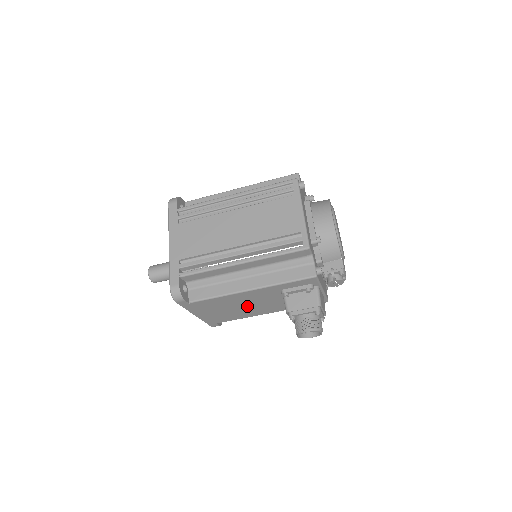
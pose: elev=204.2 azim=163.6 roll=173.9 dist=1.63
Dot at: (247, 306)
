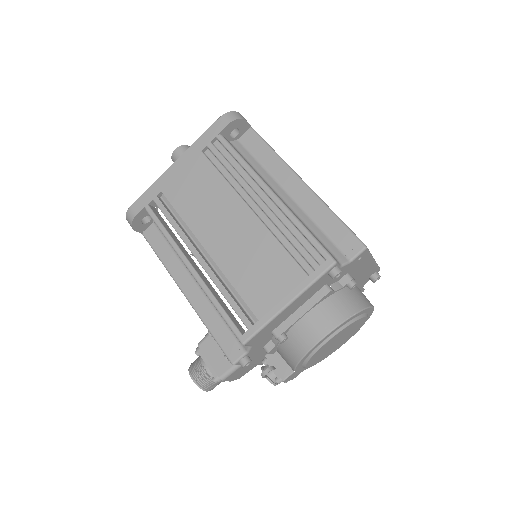
Dot at: occluded
